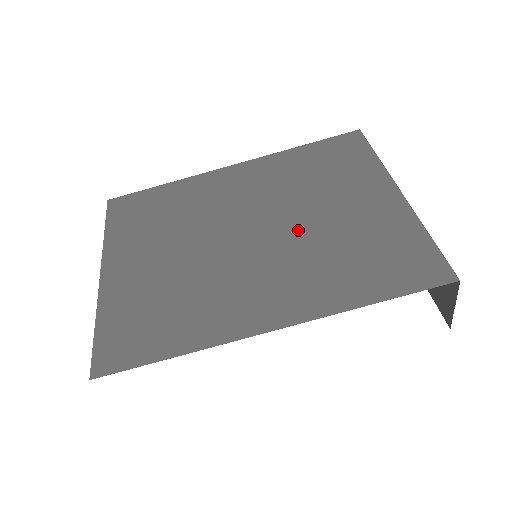
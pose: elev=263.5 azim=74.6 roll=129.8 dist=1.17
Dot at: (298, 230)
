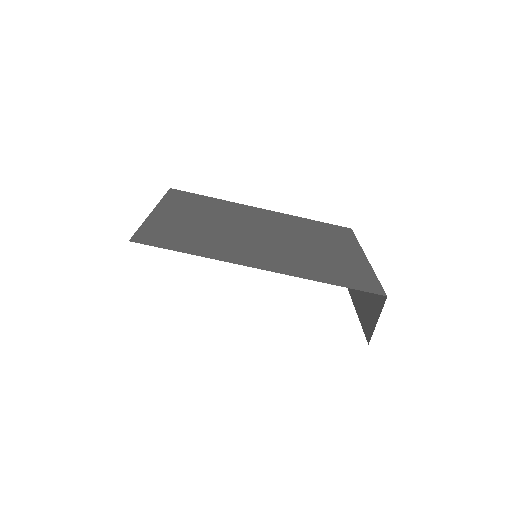
Dot at: (294, 244)
